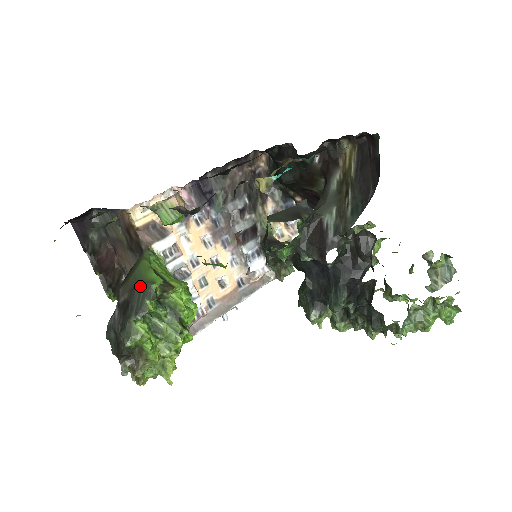
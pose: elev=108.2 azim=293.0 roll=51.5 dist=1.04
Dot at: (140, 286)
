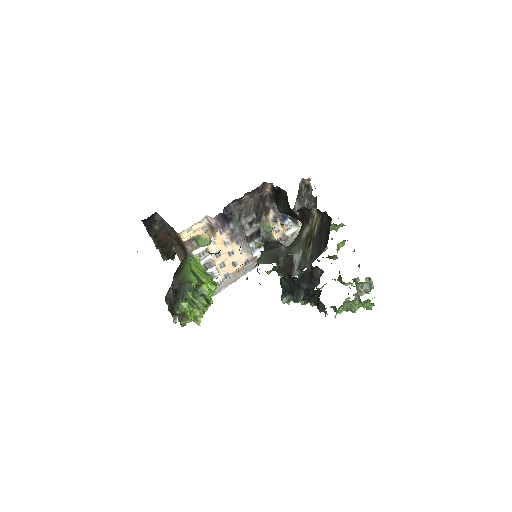
Dot at: (185, 283)
